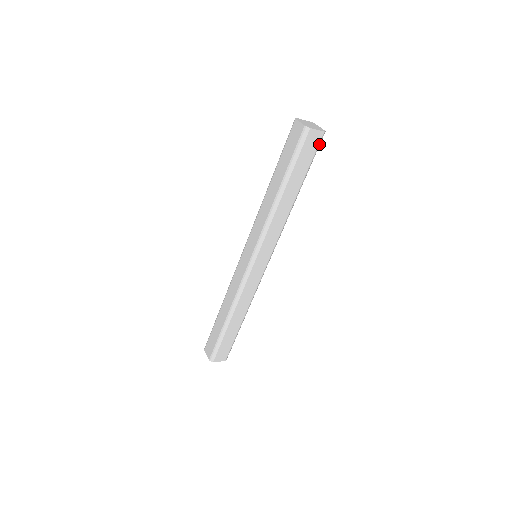
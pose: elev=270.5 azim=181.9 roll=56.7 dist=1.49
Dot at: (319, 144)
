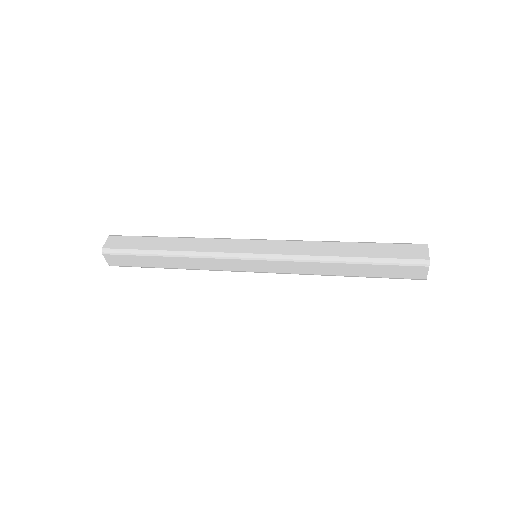
Dot at: occluded
